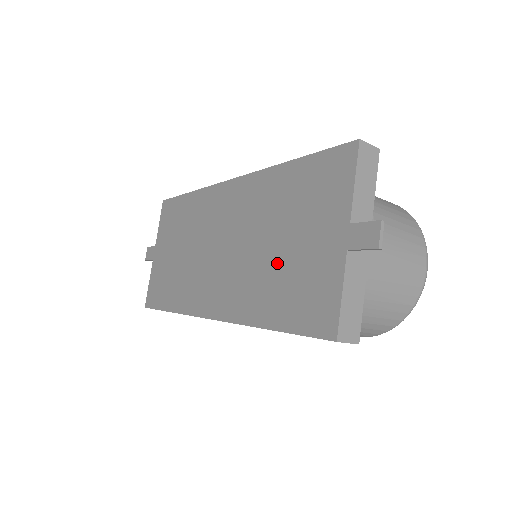
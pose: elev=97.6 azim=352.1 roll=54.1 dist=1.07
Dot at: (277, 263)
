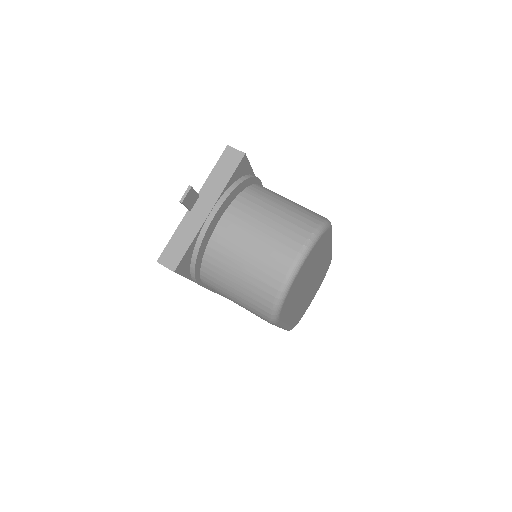
Dot at: occluded
